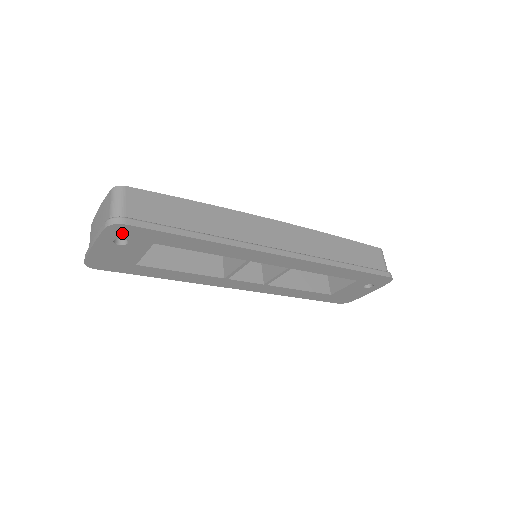
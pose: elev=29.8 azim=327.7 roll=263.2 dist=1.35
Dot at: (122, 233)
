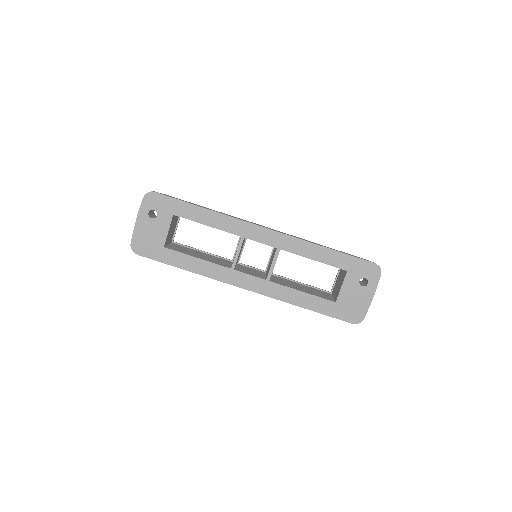
Dot at: (153, 203)
